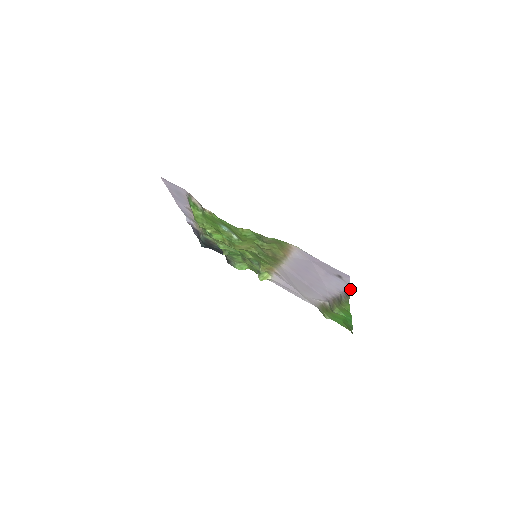
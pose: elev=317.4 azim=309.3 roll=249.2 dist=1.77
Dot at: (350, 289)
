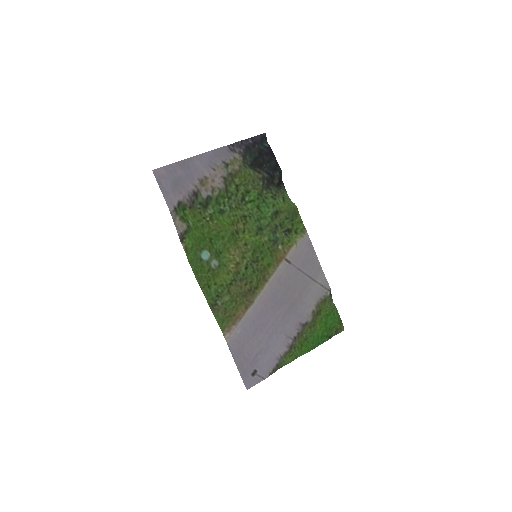
Dot at: (268, 376)
